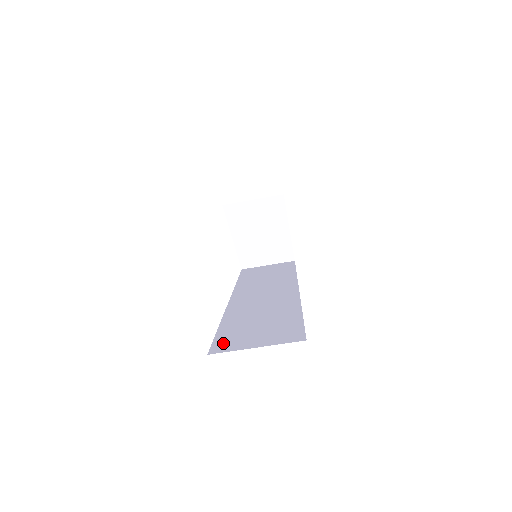
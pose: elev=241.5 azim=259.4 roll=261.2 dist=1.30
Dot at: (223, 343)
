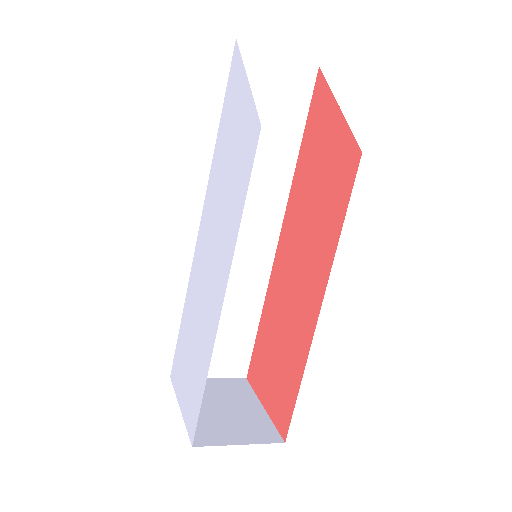
Dot at: occluded
